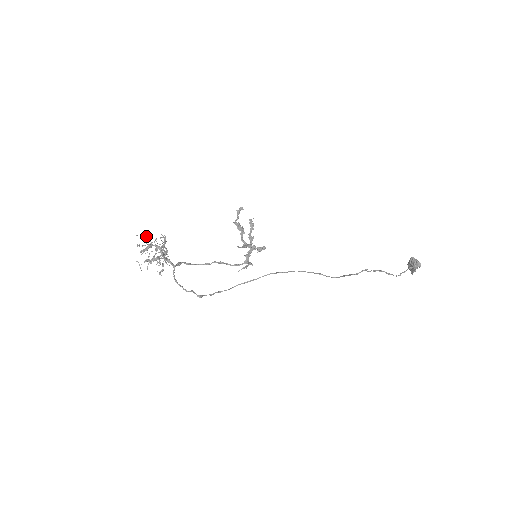
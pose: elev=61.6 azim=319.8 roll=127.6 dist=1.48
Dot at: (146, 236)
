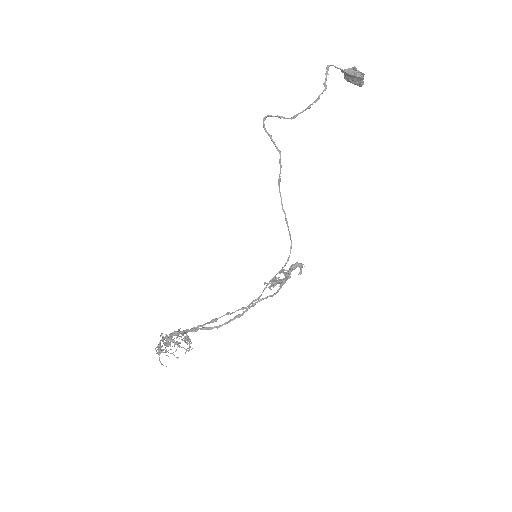
Dot at: (163, 343)
